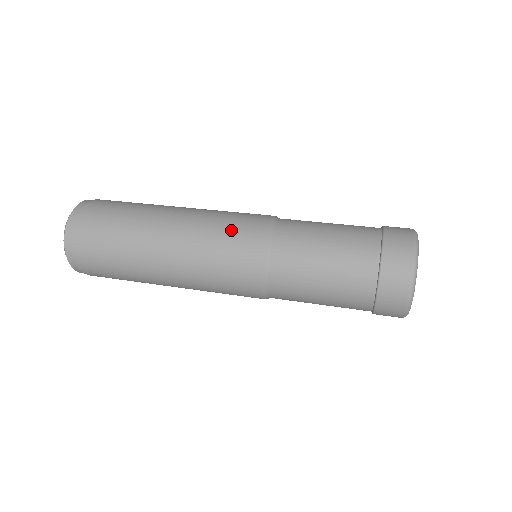
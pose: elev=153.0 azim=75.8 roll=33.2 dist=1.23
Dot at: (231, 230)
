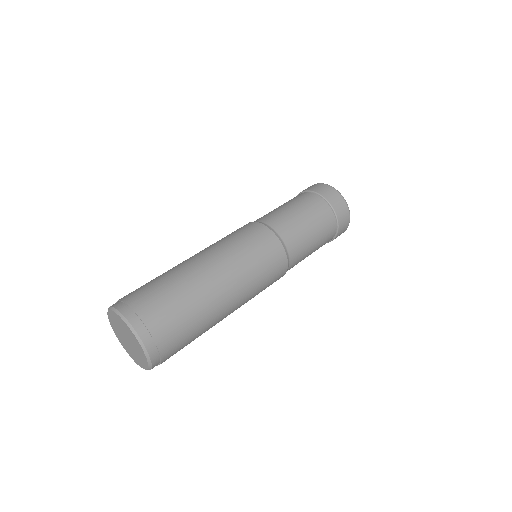
Dot at: (267, 268)
